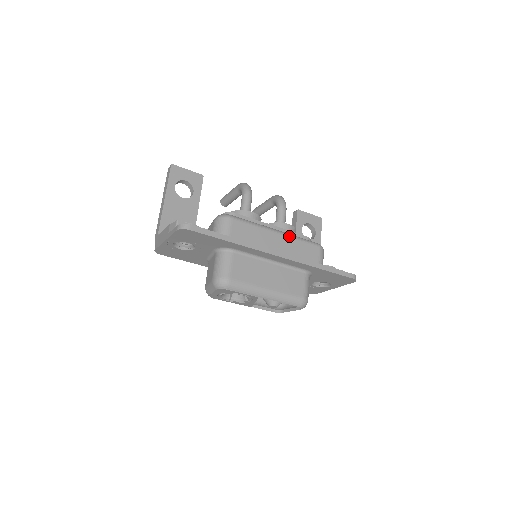
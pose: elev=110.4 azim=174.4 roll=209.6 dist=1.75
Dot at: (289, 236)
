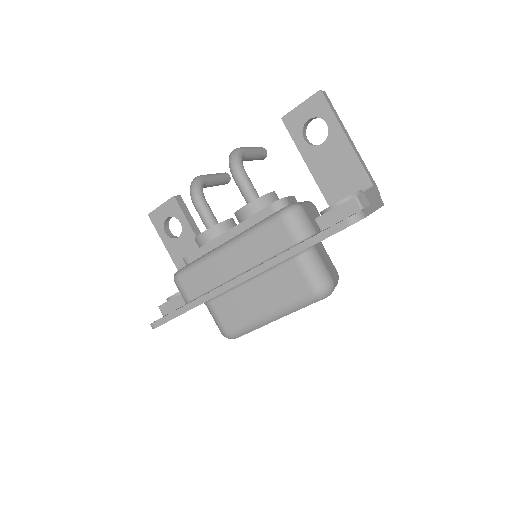
Dot at: (238, 241)
